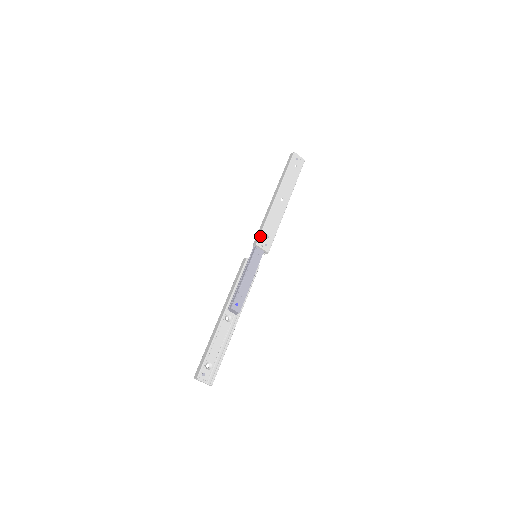
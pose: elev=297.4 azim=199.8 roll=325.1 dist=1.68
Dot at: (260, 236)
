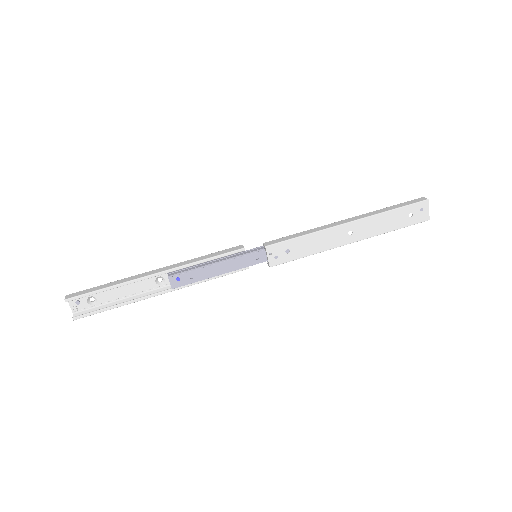
Dot at: (280, 243)
